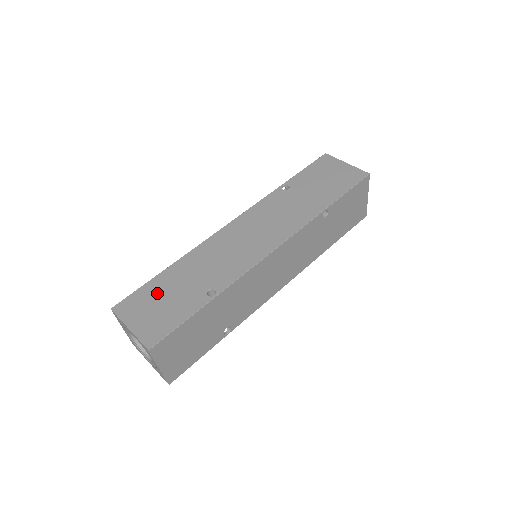
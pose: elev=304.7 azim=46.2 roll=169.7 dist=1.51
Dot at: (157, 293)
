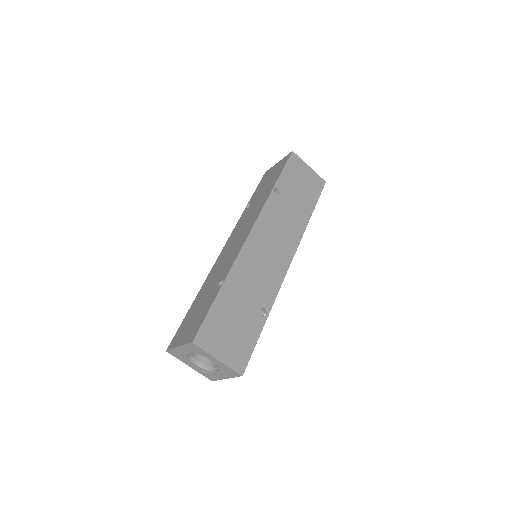
Dot at: (190, 317)
